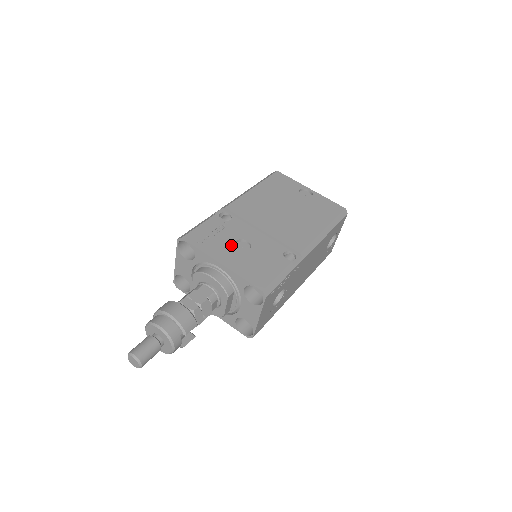
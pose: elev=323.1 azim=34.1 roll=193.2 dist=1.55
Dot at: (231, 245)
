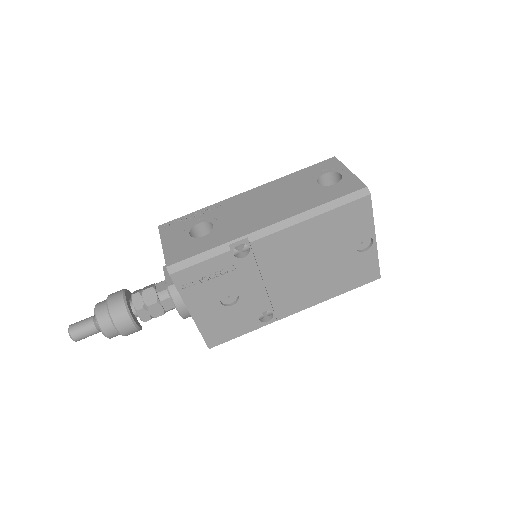
Dot at: (217, 297)
